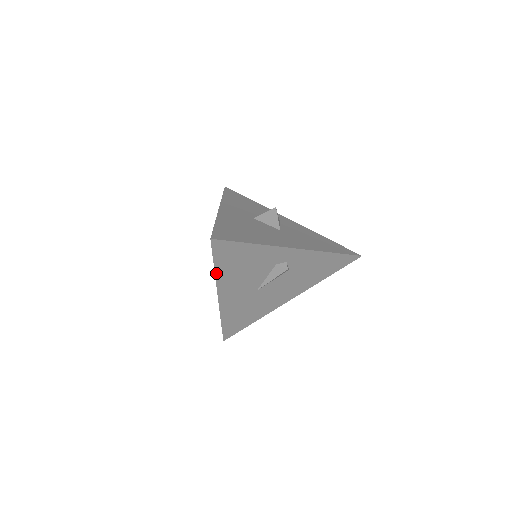
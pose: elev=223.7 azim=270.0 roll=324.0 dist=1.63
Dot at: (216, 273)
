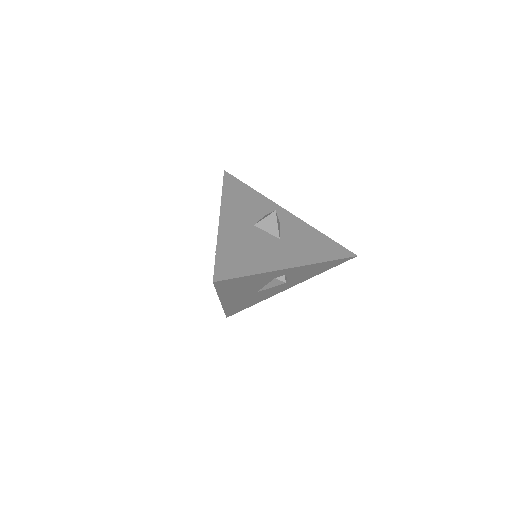
Dot at: (219, 294)
